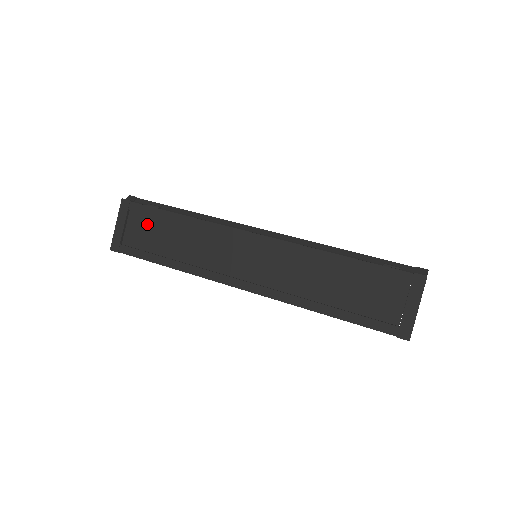
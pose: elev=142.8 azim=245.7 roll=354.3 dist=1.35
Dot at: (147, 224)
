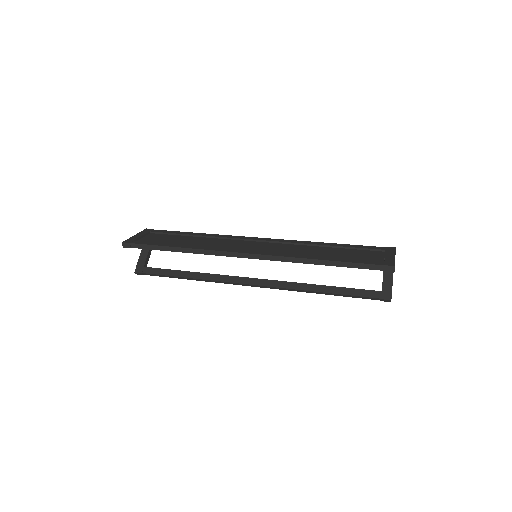
Dot at: (164, 237)
